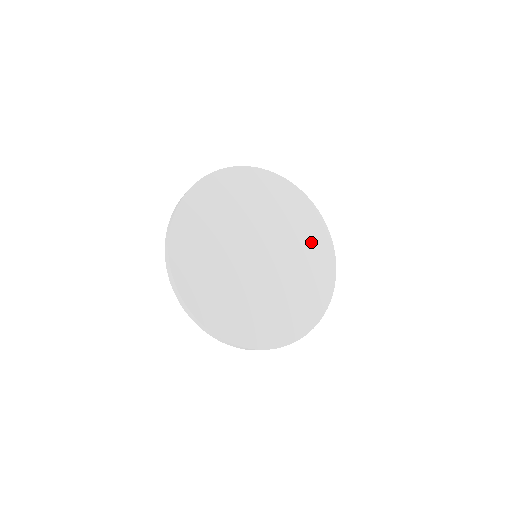
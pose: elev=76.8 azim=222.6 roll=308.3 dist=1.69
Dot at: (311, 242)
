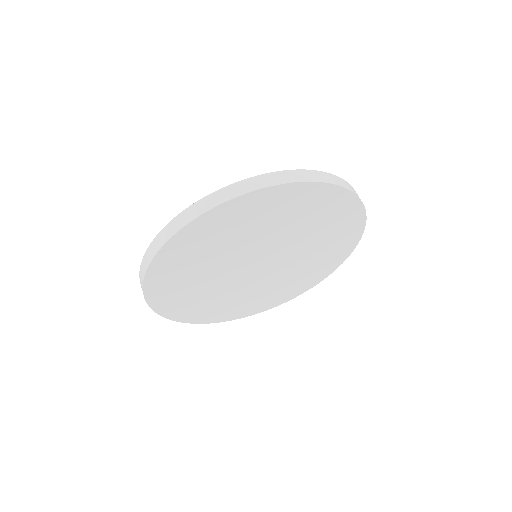
Dot at: (311, 272)
